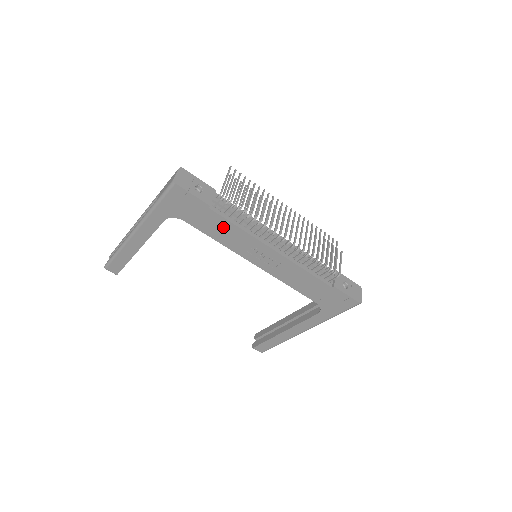
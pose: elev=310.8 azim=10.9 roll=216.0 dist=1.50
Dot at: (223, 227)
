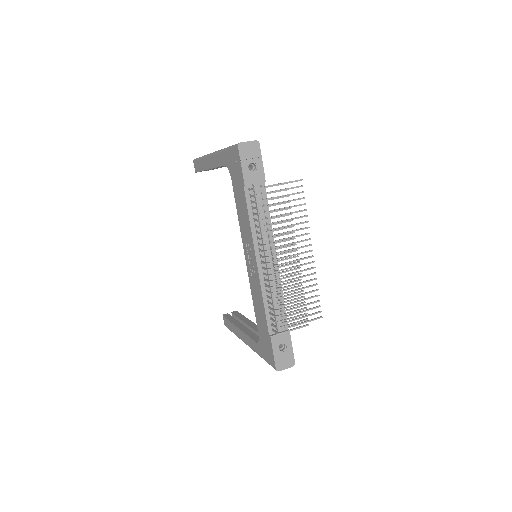
Dot at: (244, 210)
